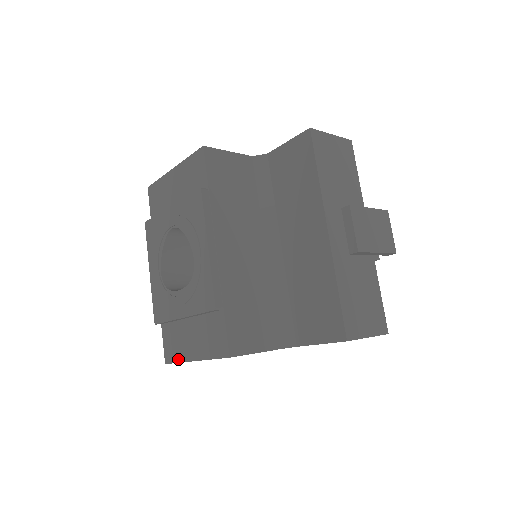
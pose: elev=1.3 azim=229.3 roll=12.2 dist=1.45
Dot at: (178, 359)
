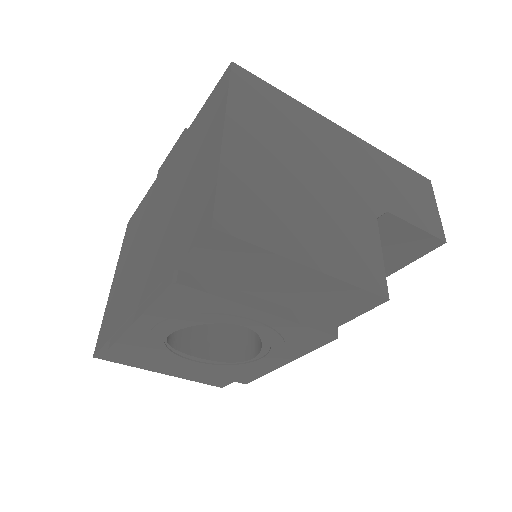
Dot at: (129, 365)
